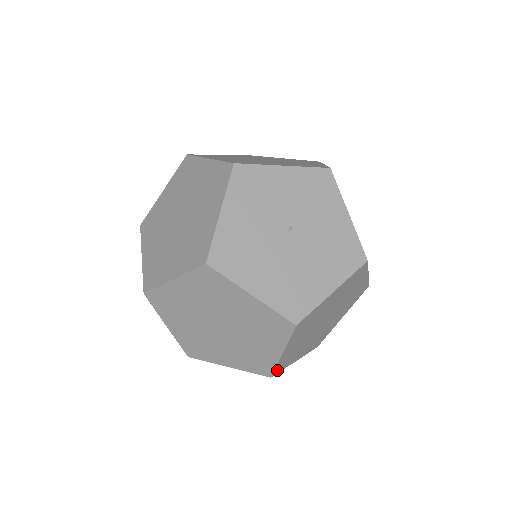
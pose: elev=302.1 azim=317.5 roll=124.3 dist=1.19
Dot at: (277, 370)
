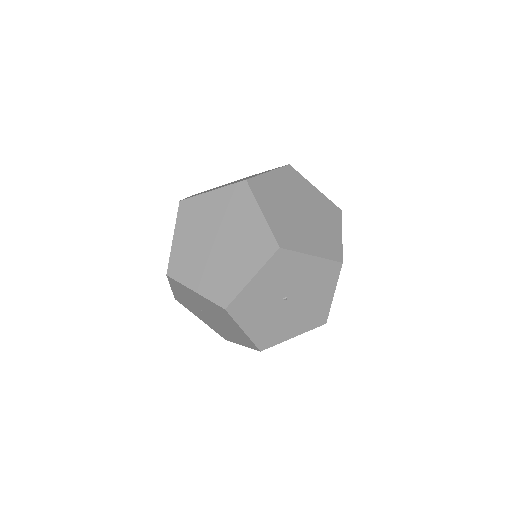
Dot at: occluded
